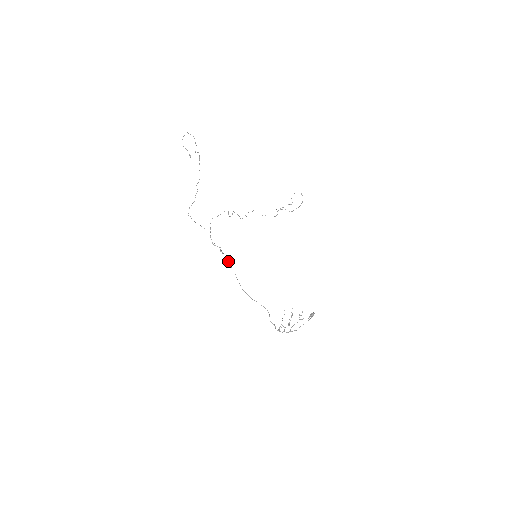
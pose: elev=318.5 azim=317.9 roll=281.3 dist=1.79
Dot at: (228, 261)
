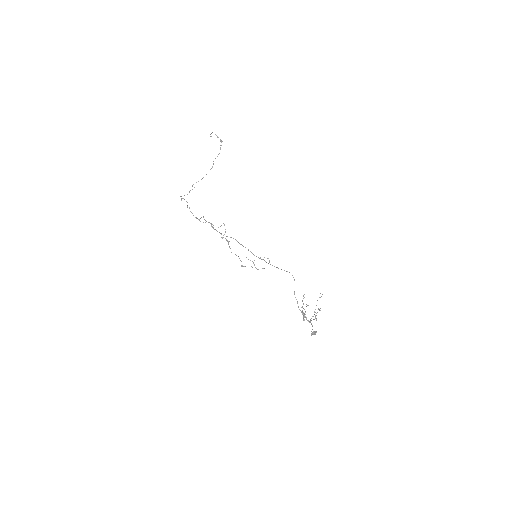
Dot at: (235, 239)
